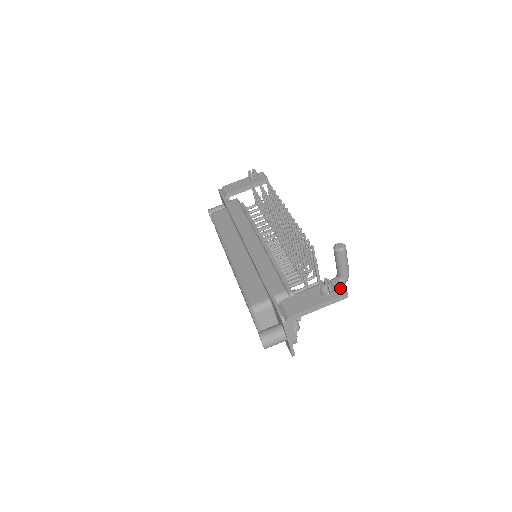
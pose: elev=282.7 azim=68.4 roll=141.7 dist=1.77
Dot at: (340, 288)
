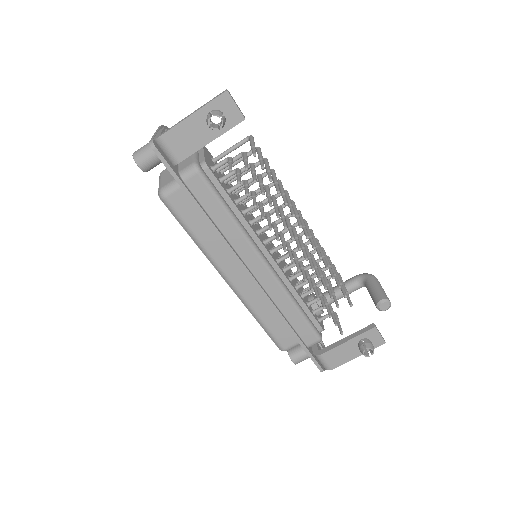
Dot at: (378, 339)
